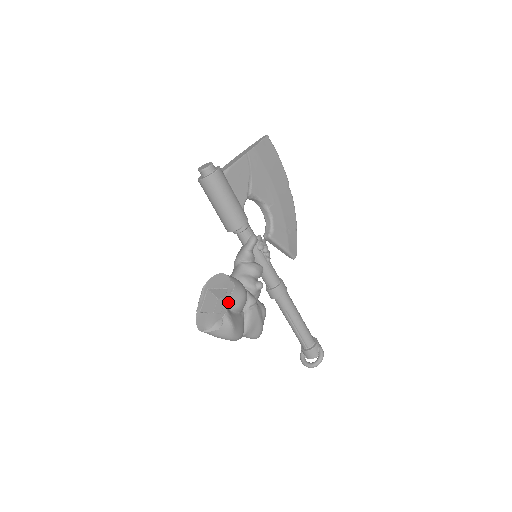
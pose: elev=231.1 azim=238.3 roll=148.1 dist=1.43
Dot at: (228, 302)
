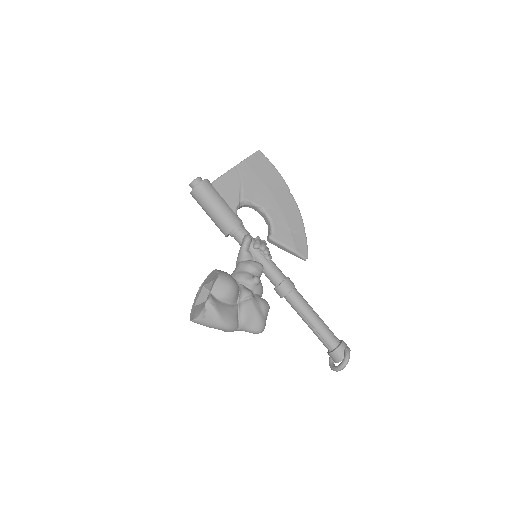
Dot at: (213, 291)
